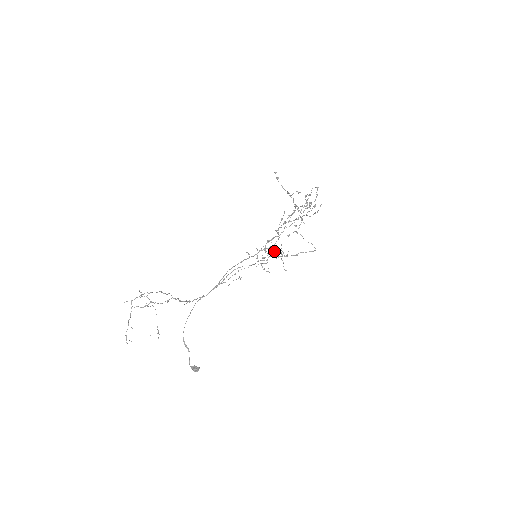
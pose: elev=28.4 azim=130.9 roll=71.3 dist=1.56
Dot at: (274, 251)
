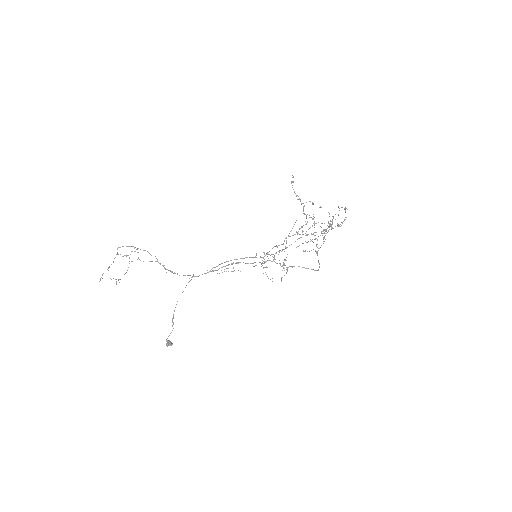
Dot at: (274, 257)
